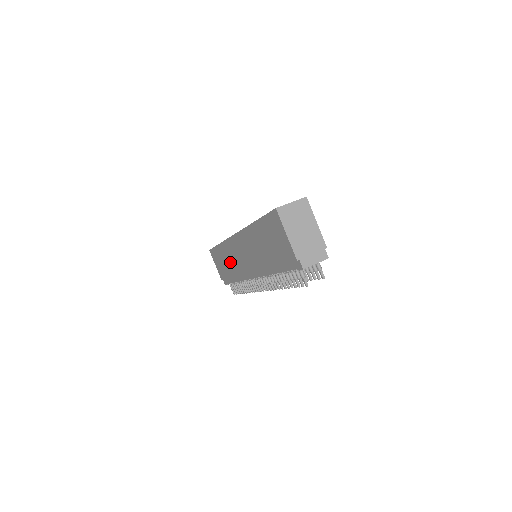
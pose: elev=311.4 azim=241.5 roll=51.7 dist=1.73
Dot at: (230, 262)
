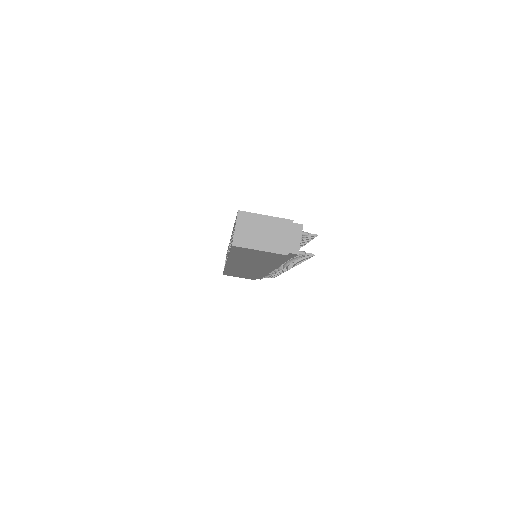
Dot at: occluded
